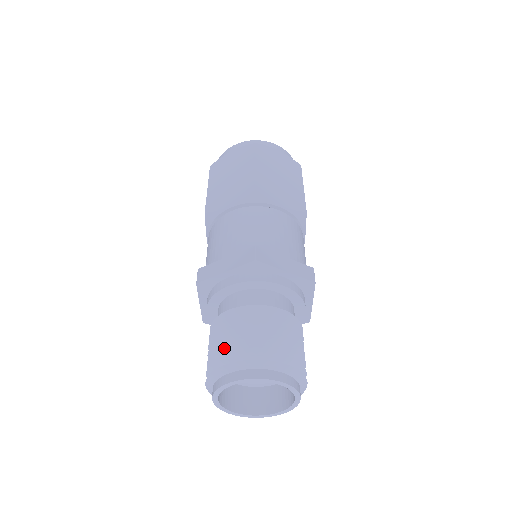
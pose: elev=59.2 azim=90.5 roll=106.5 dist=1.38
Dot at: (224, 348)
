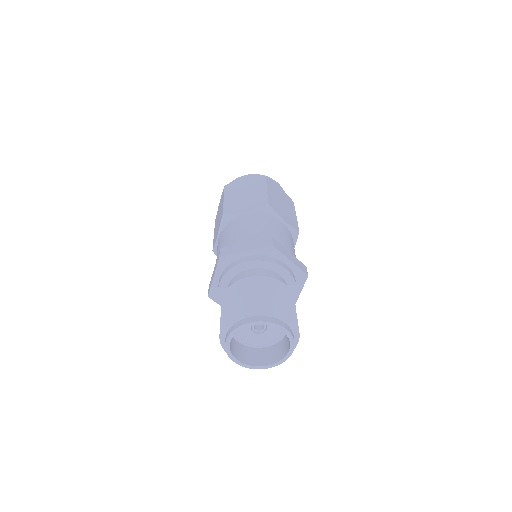
Dot at: occluded
